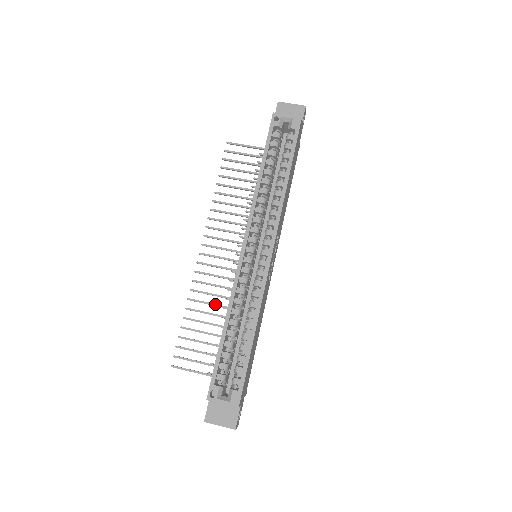
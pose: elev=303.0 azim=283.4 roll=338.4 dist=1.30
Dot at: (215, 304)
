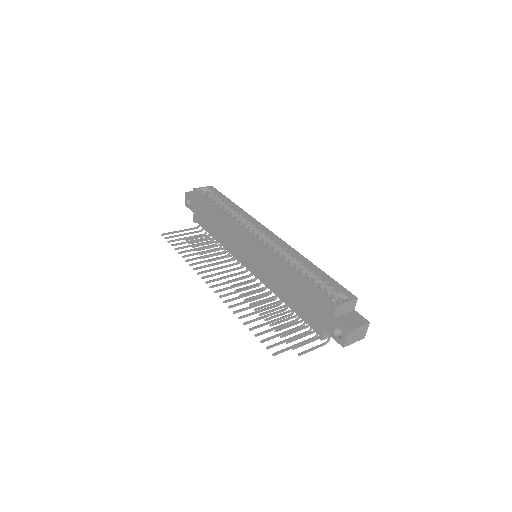
Dot at: (256, 304)
